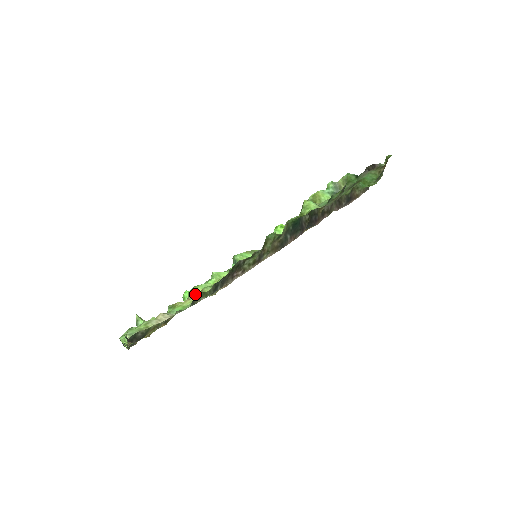
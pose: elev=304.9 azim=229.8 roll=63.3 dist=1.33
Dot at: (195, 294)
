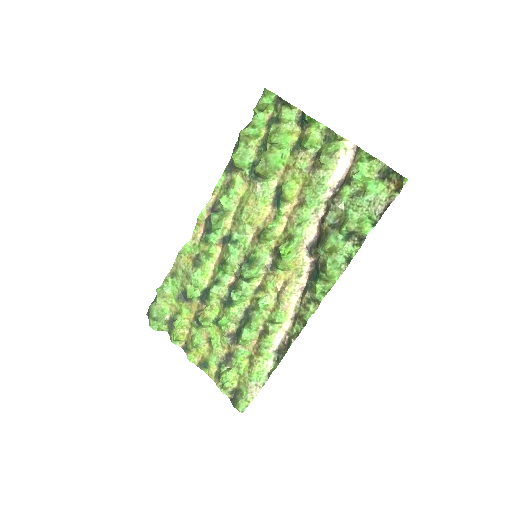
Dot at: (246, 343)
